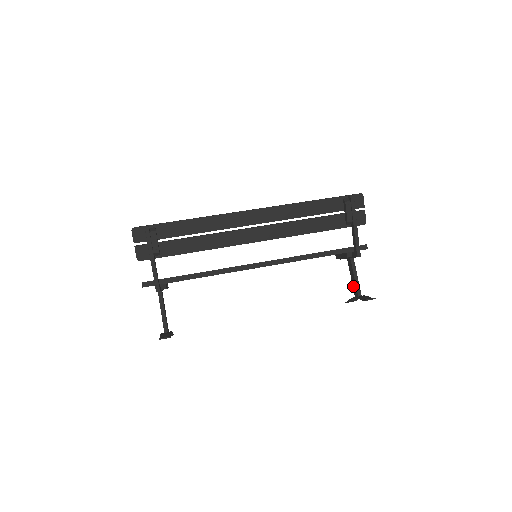
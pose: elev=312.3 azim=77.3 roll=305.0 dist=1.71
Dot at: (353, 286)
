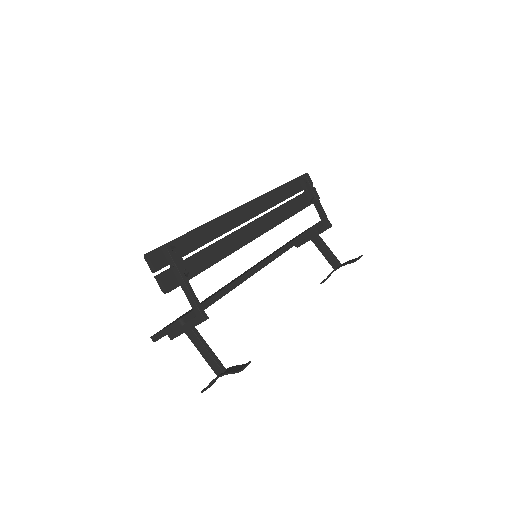
Dot at: (329, 261)
